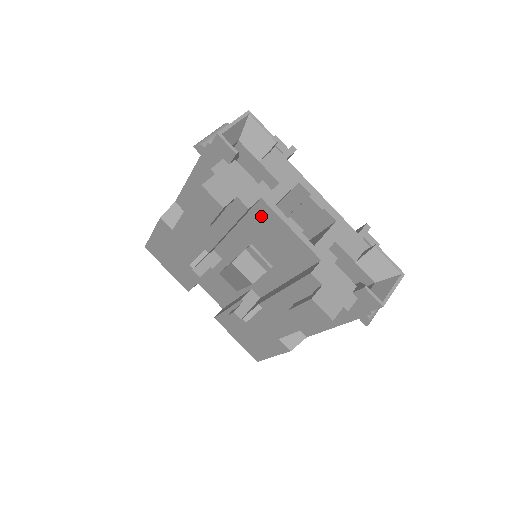
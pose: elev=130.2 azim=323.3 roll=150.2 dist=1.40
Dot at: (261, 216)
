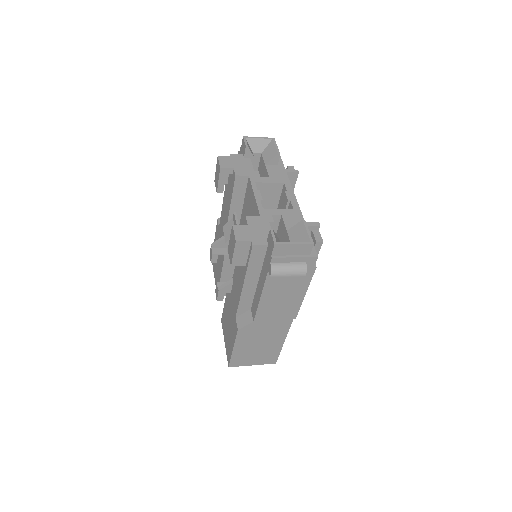
Dot at: (248, 193)
